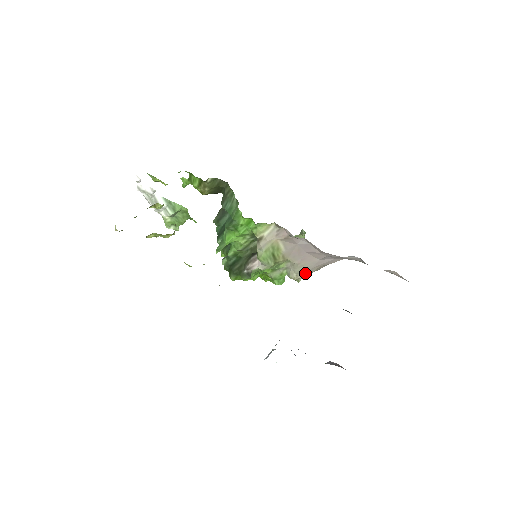
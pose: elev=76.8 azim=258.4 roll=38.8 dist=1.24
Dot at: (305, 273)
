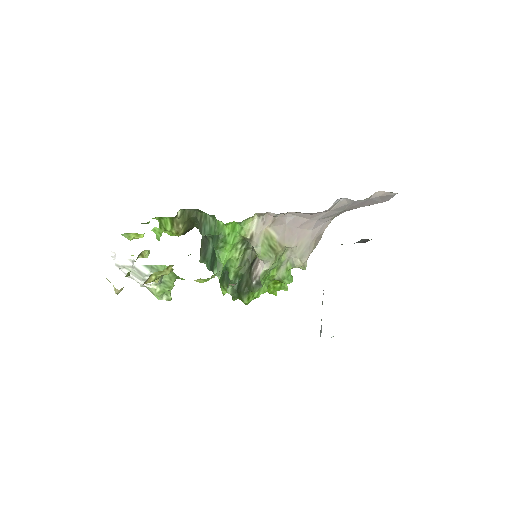
Dot at: (306, 254)
